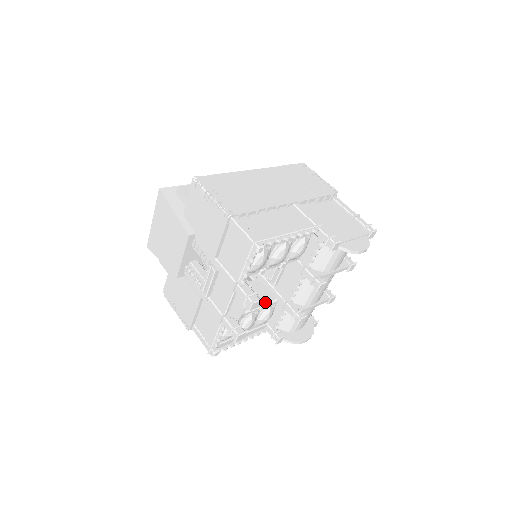
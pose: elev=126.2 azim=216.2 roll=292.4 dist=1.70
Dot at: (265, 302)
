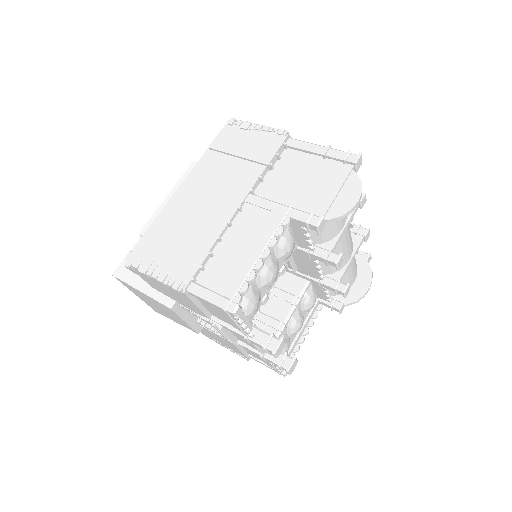
Dot at: (298, 295)
